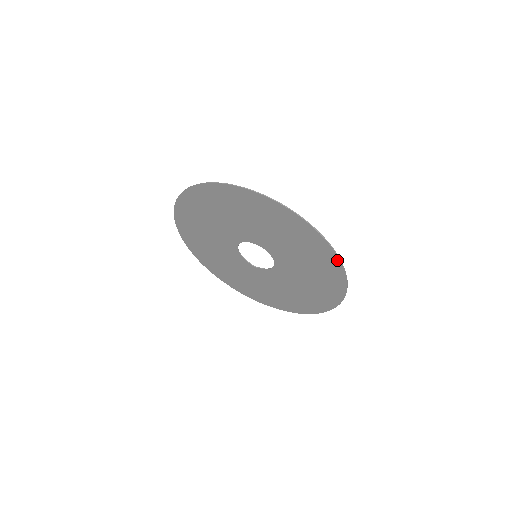
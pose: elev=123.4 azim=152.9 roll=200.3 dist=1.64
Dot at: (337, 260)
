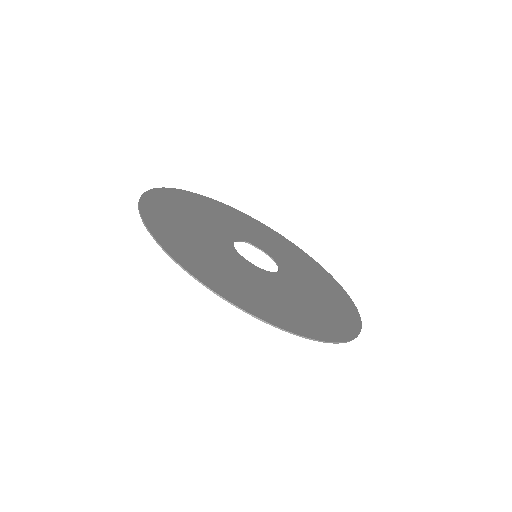
Dot at: (358, 321)
